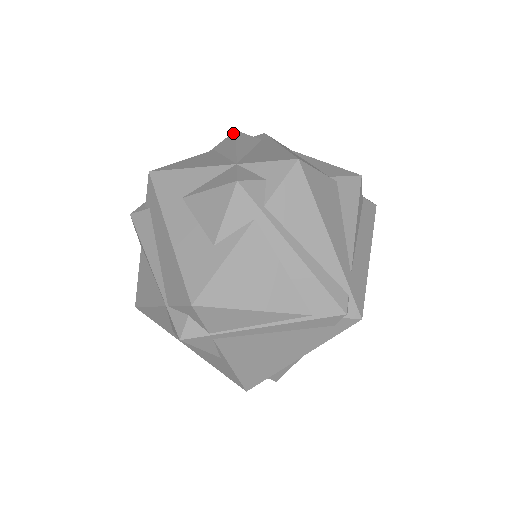
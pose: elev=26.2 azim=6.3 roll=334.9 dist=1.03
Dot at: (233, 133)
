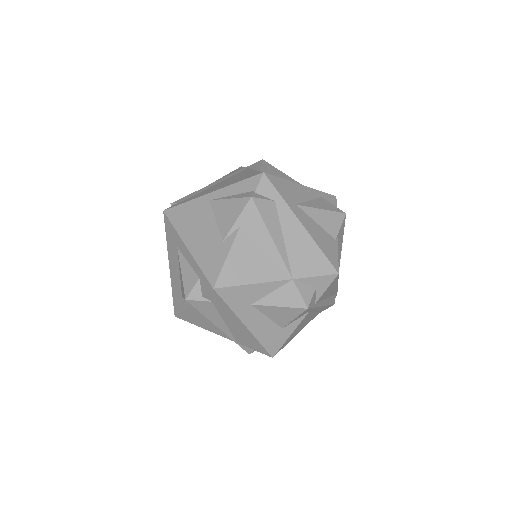
Dot at: (251, 203)
